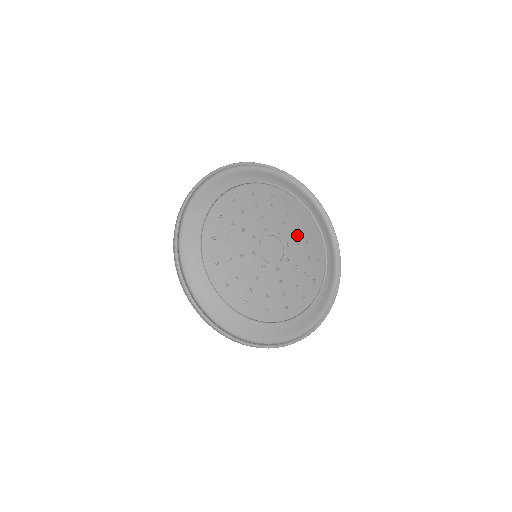
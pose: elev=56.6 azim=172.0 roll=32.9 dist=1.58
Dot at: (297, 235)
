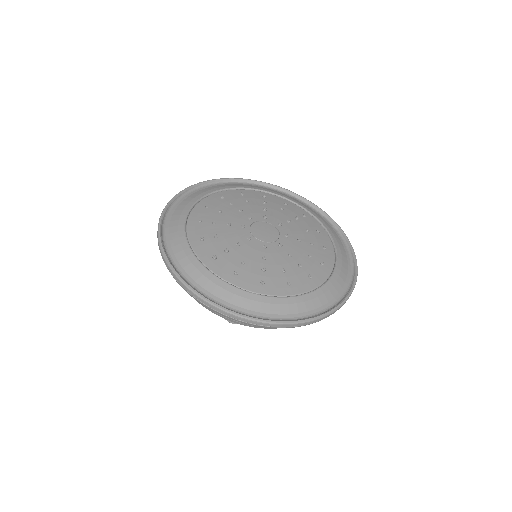
Dot at: (284, 216)
